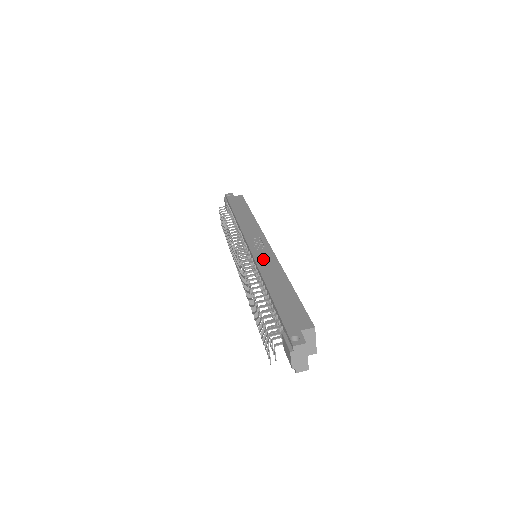
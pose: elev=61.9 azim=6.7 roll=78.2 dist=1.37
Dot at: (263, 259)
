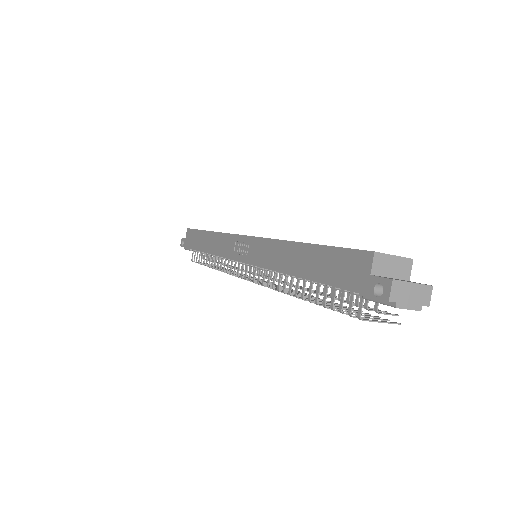
Dot at: (260, 256)
